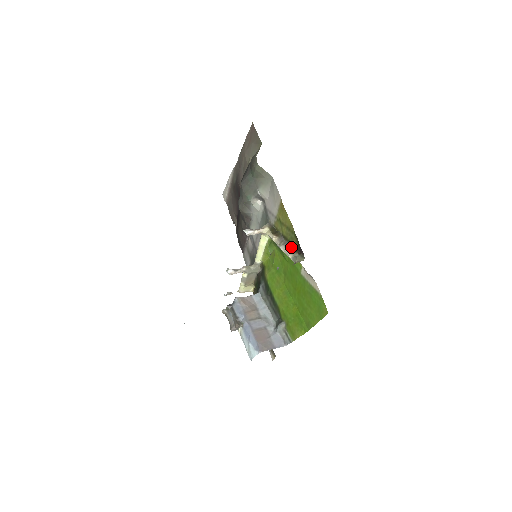
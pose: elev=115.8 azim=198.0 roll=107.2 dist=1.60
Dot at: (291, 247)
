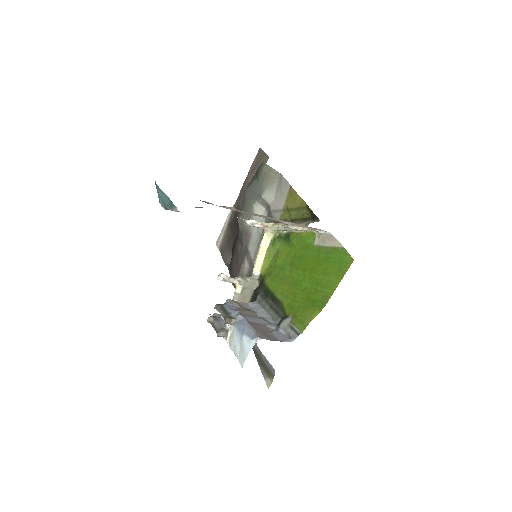
Dot at: (302, 221)
